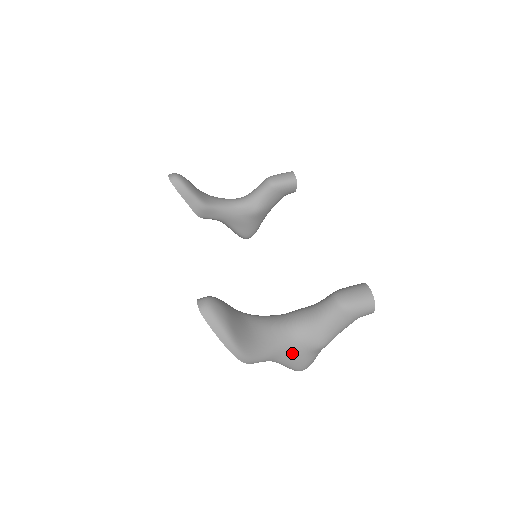
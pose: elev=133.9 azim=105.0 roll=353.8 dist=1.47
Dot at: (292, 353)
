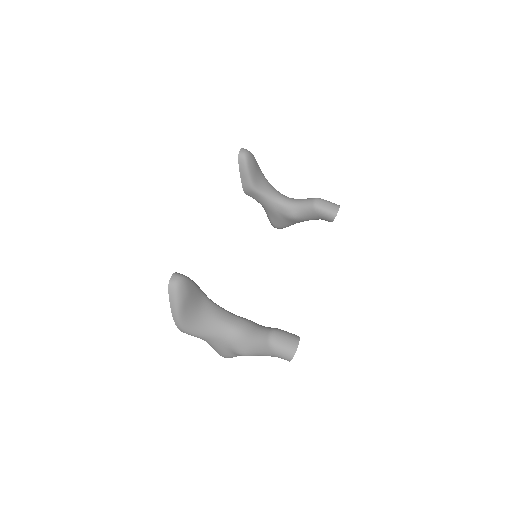
Dot at: (220, 344)
